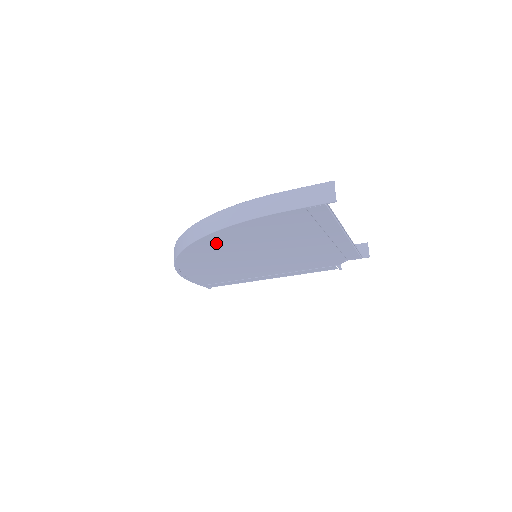
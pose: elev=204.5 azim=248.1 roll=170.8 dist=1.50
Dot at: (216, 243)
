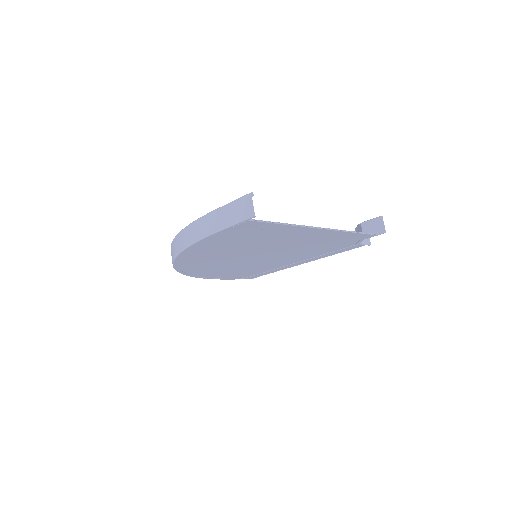
Dot at: (196, 259)
